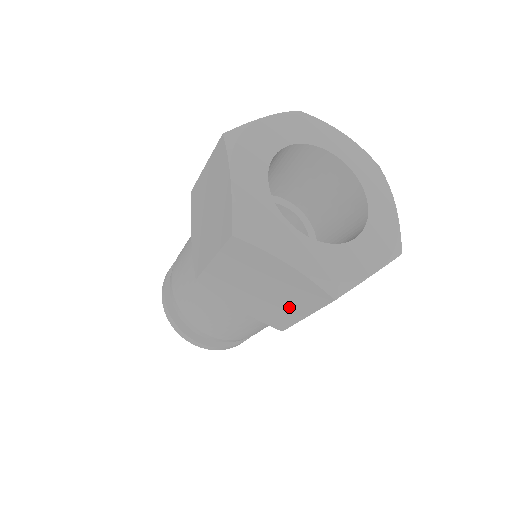
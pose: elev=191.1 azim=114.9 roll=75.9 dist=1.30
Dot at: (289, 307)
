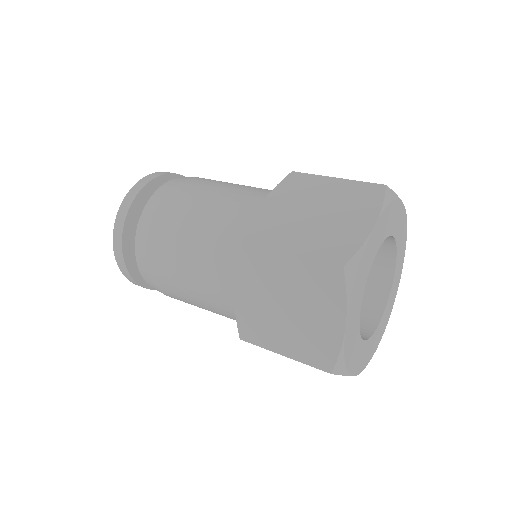
Dot at: occluded
